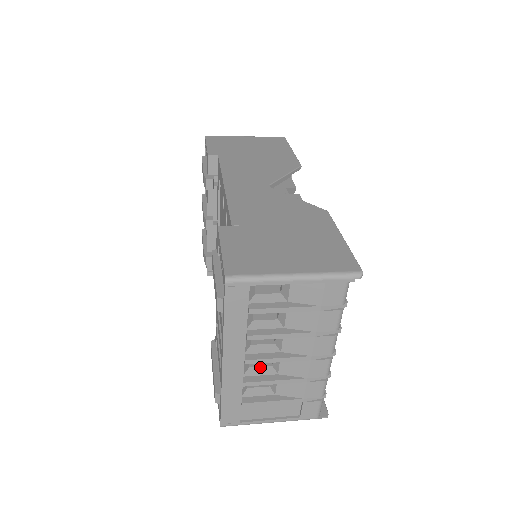
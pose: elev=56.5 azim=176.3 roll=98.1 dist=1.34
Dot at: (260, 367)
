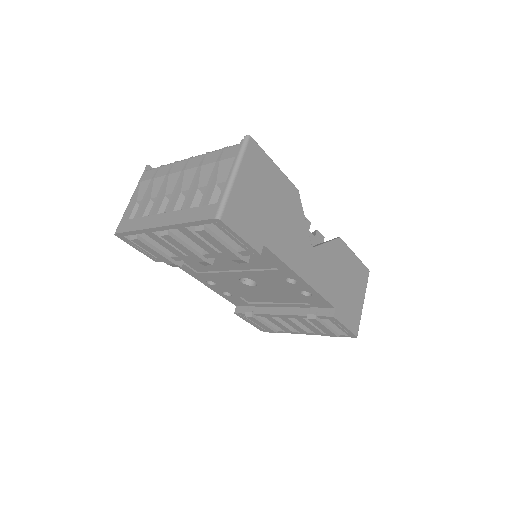
Dot at: occluded
